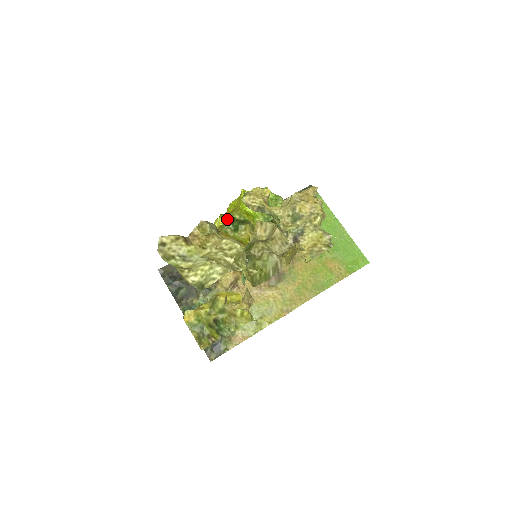
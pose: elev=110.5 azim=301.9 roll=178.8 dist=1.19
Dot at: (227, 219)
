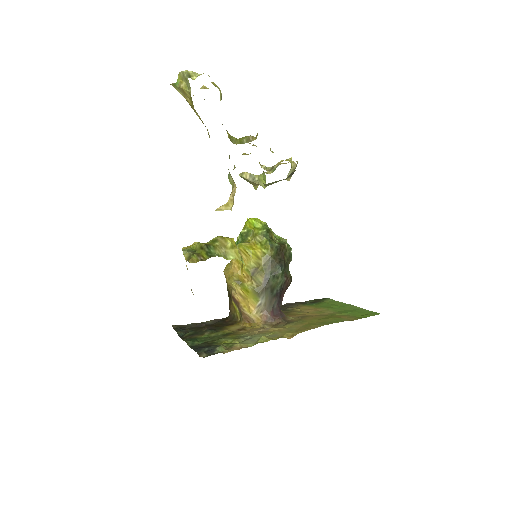
Dot at: (236, 242)
